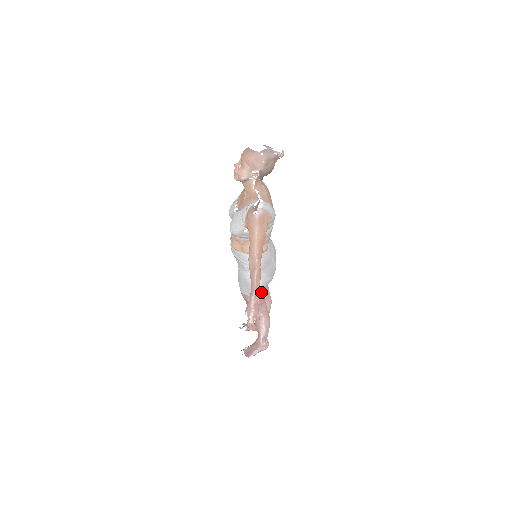
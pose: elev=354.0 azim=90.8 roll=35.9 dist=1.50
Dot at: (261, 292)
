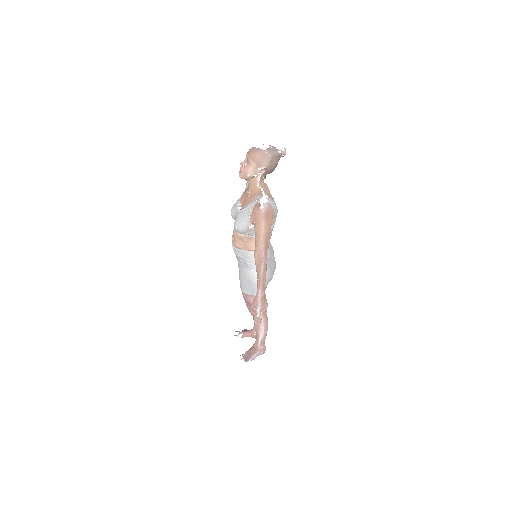
Dot at: occluded
